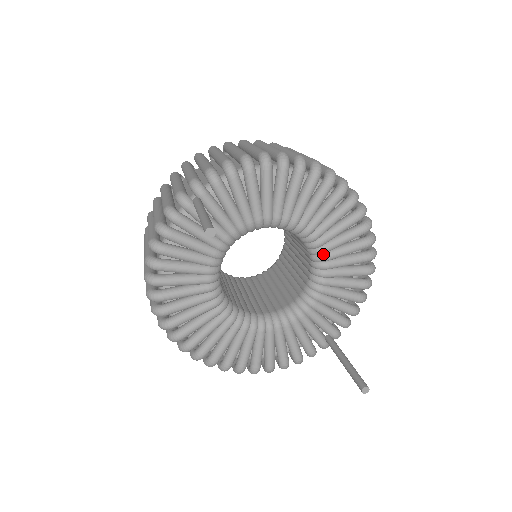
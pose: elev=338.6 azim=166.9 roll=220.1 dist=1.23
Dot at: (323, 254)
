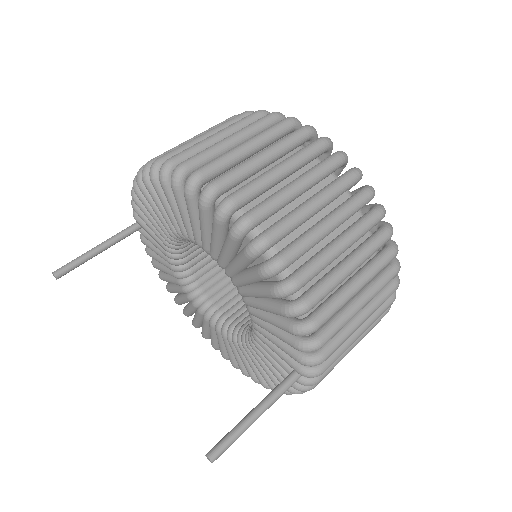
Dot at: (225, 268)
